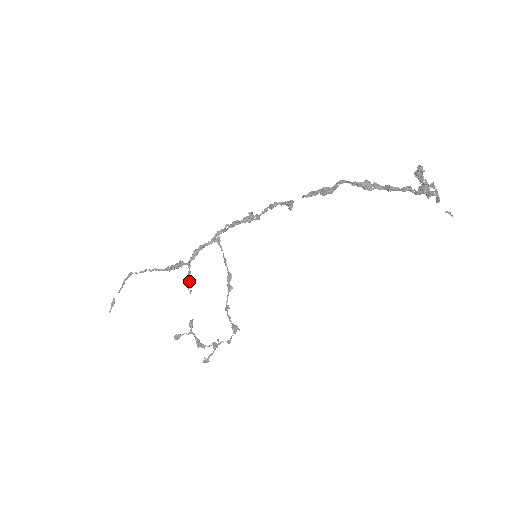
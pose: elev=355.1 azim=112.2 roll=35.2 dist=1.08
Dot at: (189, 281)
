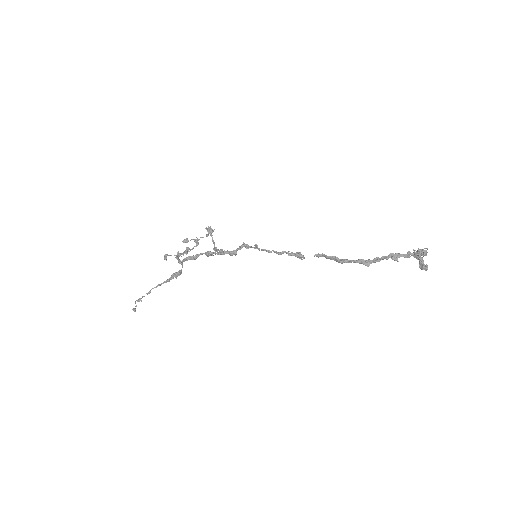
Dot at: occluded
